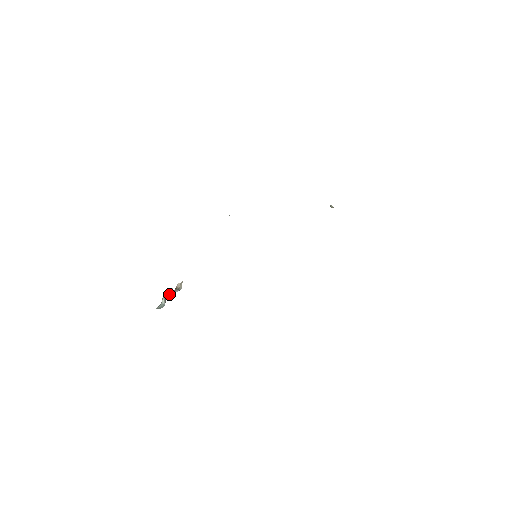
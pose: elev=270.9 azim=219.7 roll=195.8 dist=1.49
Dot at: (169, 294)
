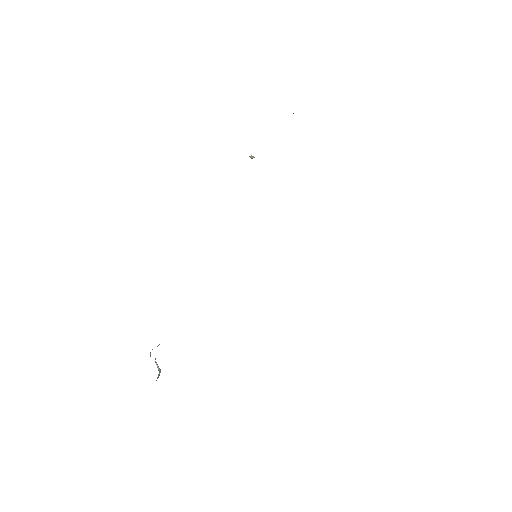
Dot at: (150, 352)
